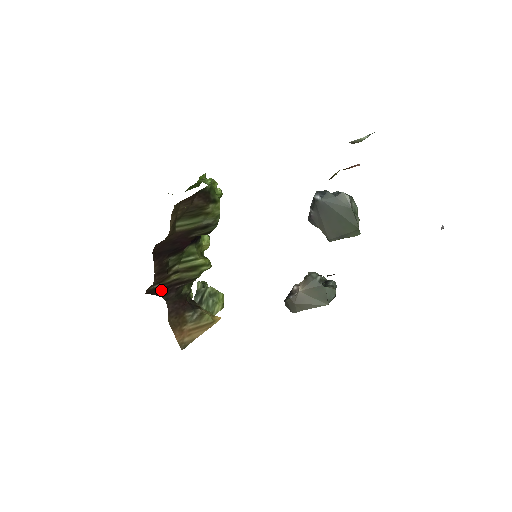
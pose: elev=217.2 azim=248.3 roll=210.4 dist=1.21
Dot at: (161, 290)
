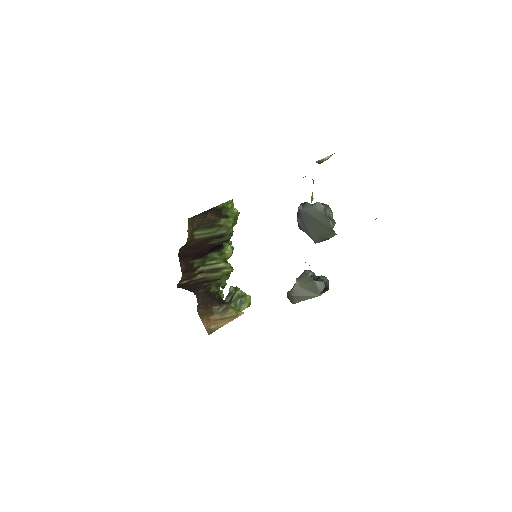
Dot at: (190, 286)
